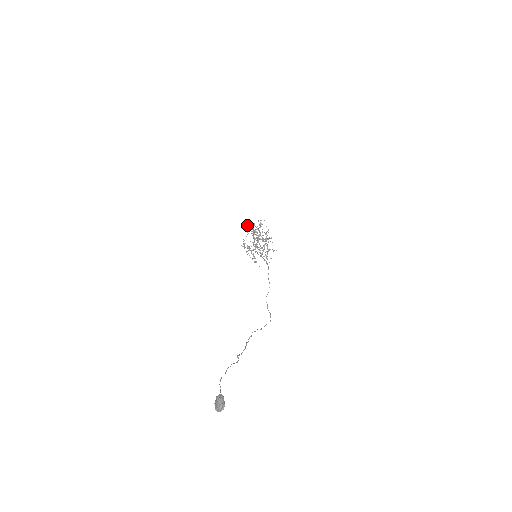
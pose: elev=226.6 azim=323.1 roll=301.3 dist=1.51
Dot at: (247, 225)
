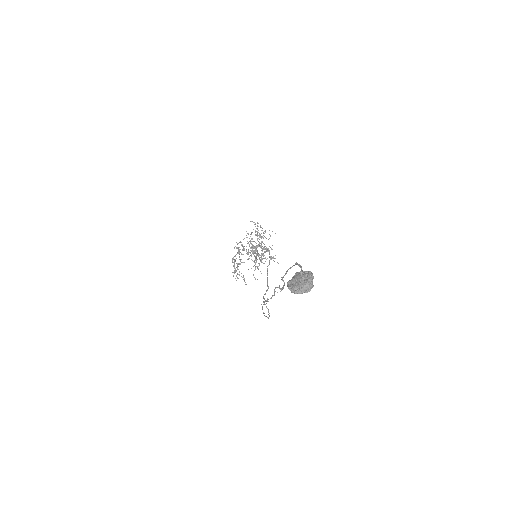
Dot at: occluded
